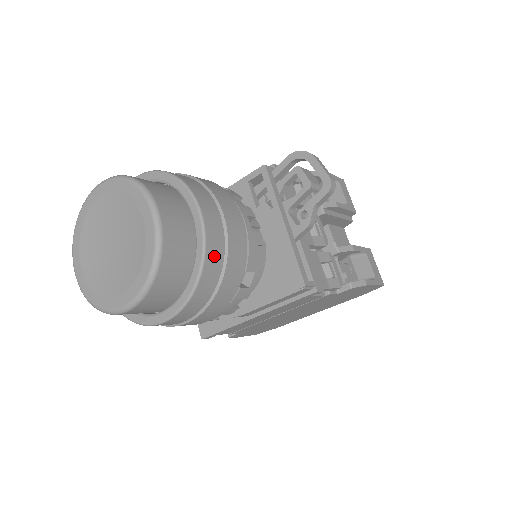
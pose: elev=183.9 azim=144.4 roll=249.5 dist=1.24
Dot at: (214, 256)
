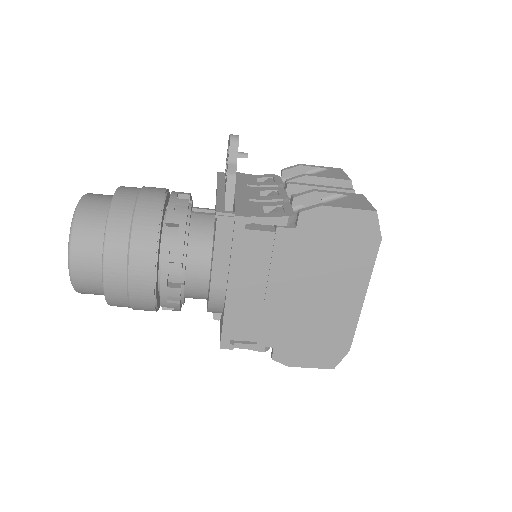
Dot at: (121, 209)
